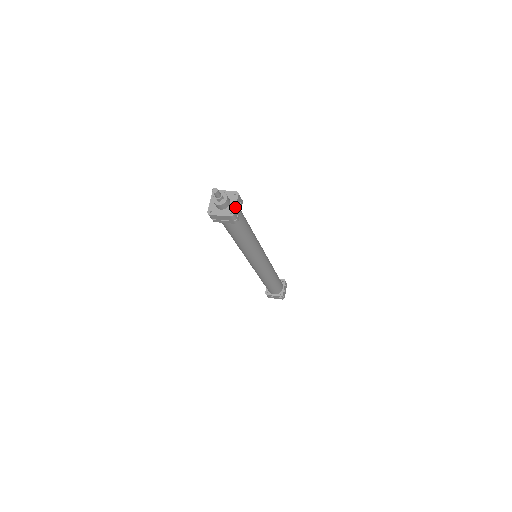
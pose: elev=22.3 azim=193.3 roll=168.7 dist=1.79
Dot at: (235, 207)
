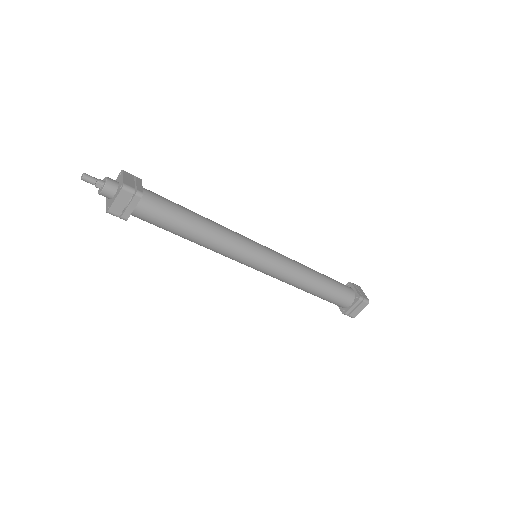
Dot at: (123, 179)
